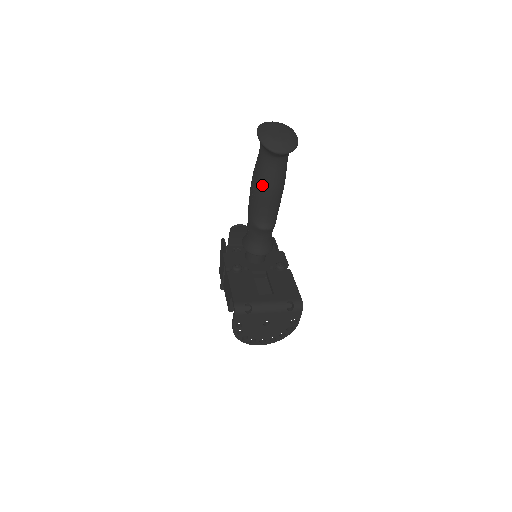
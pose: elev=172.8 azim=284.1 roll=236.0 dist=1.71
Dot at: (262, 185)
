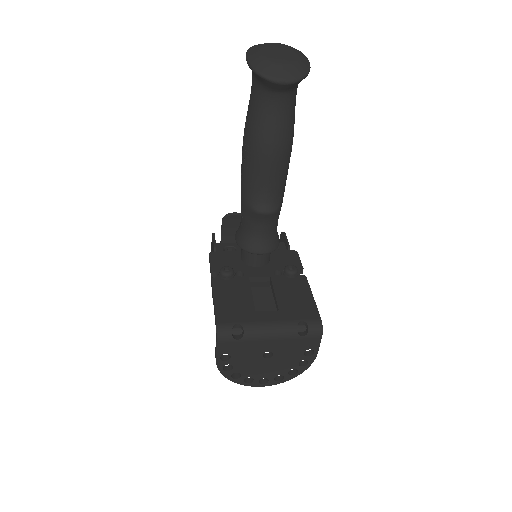
Dot at: (256, 141)
